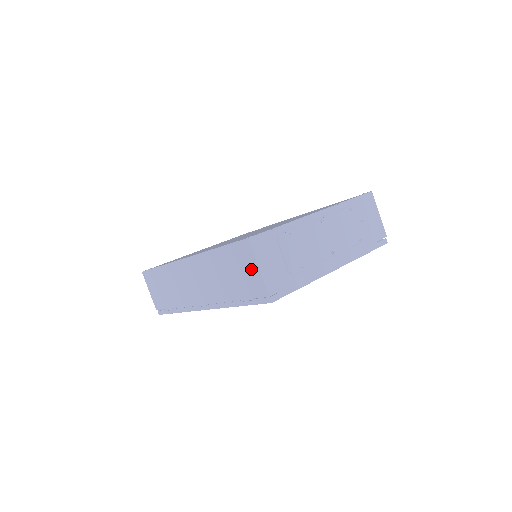
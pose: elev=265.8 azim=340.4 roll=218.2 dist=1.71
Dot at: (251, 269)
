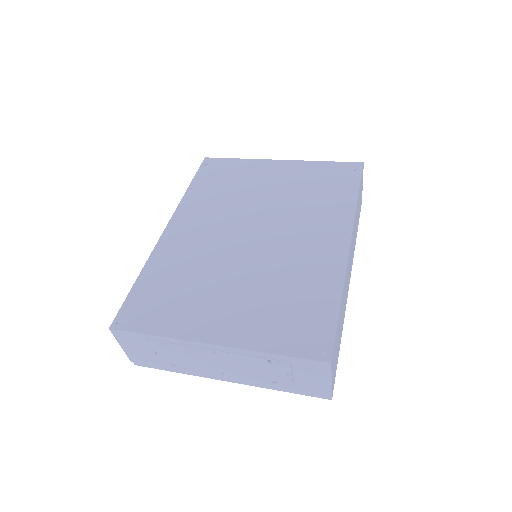
Dot at: occluded
